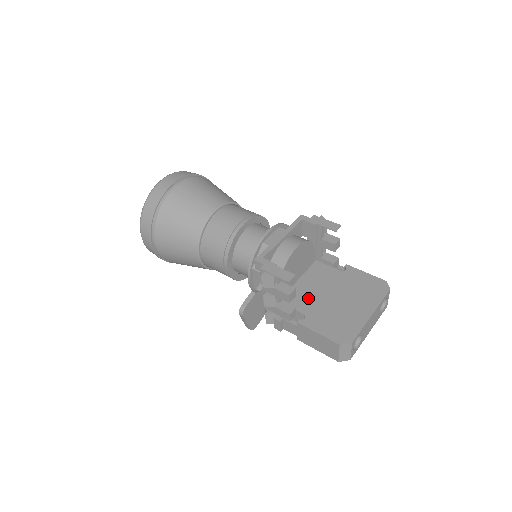
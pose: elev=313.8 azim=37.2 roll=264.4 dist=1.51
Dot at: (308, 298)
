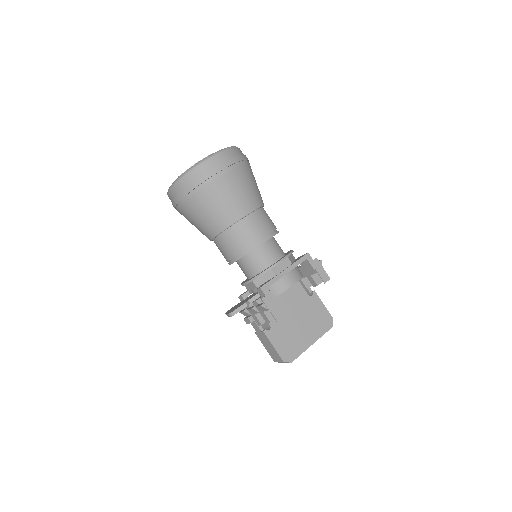
Dot at: occluded
